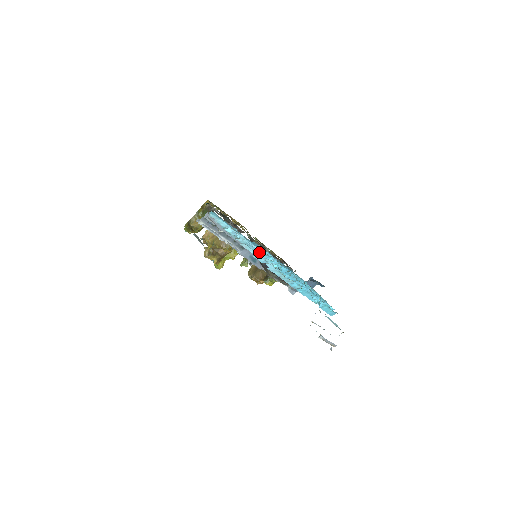
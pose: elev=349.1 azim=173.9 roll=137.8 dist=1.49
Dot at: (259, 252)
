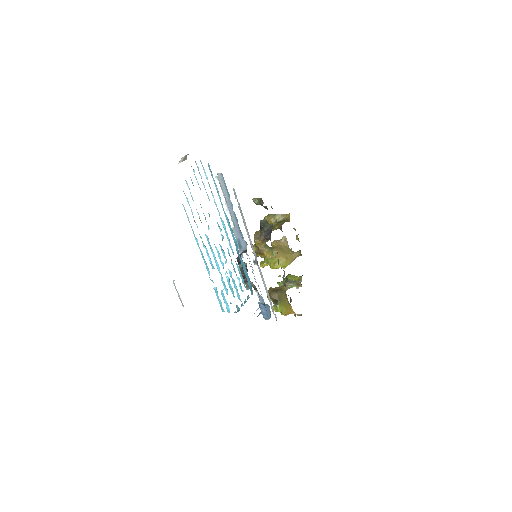
Dot at: occluded
